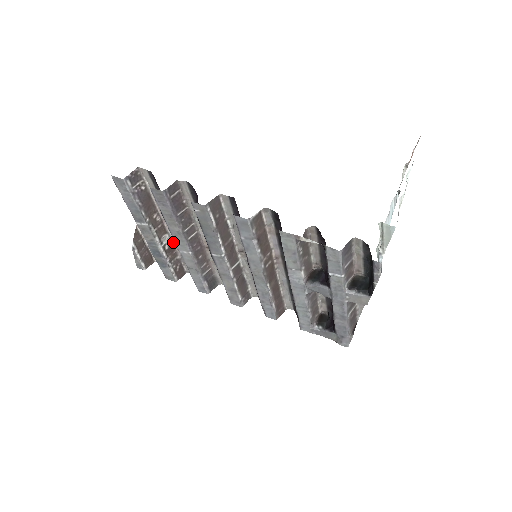
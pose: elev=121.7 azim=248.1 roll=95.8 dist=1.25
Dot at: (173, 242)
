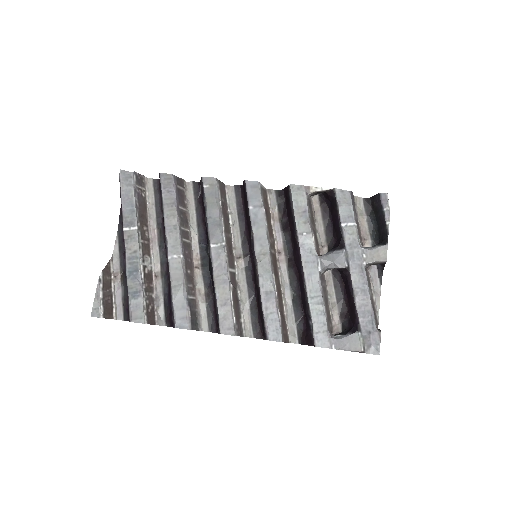
Dot at: (152, 273)
